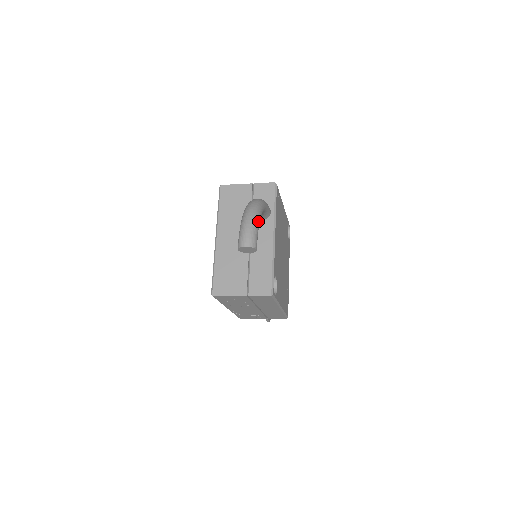
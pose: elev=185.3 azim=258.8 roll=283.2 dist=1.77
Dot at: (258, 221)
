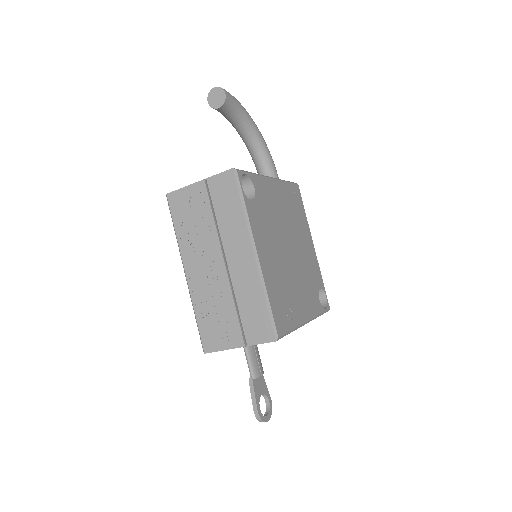
Dot at: (243, 108)
